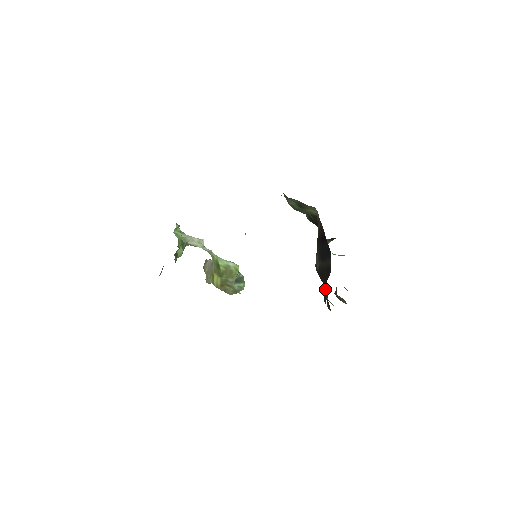
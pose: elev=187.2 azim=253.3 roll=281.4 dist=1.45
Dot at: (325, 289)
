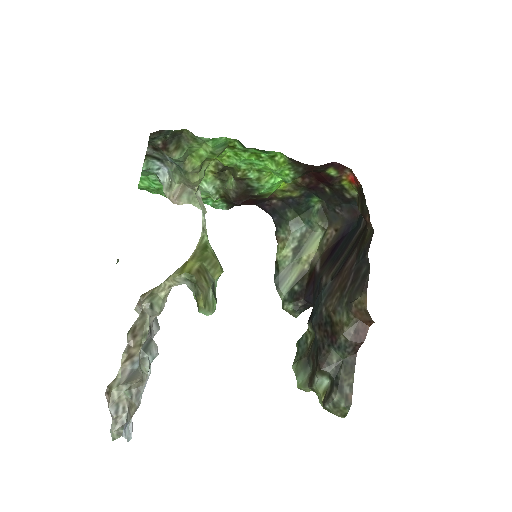
Dot at: (367, 231)
